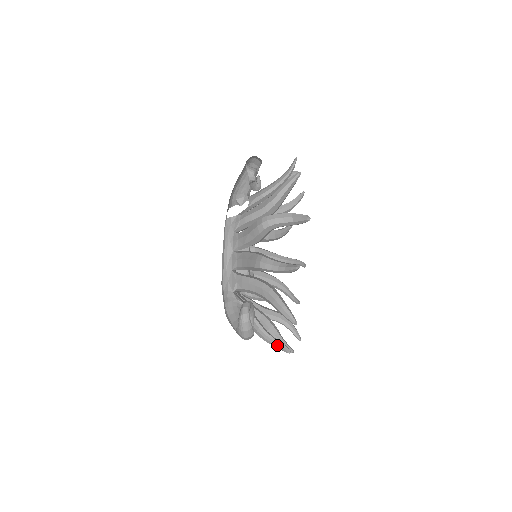
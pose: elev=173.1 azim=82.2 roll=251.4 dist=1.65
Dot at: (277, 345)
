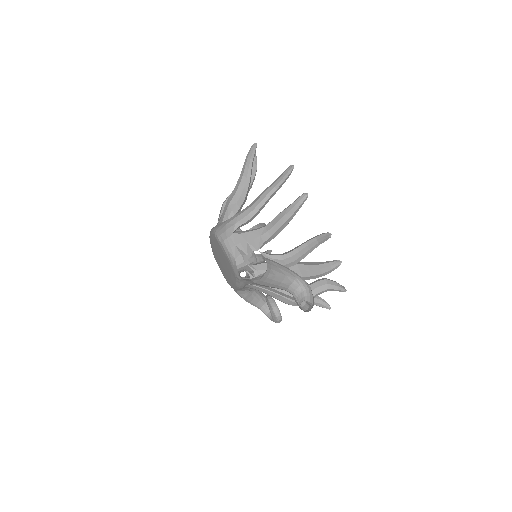
Dot at: occluded
